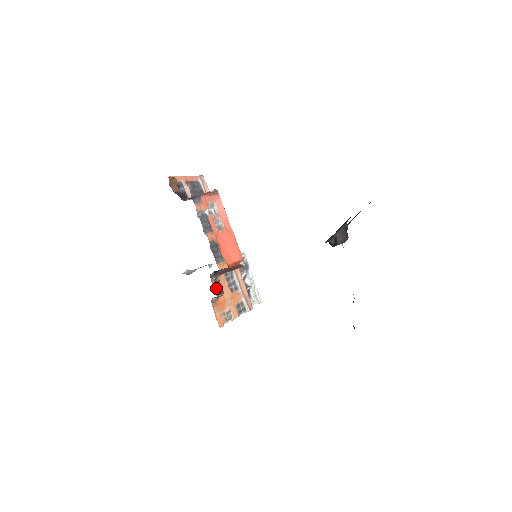
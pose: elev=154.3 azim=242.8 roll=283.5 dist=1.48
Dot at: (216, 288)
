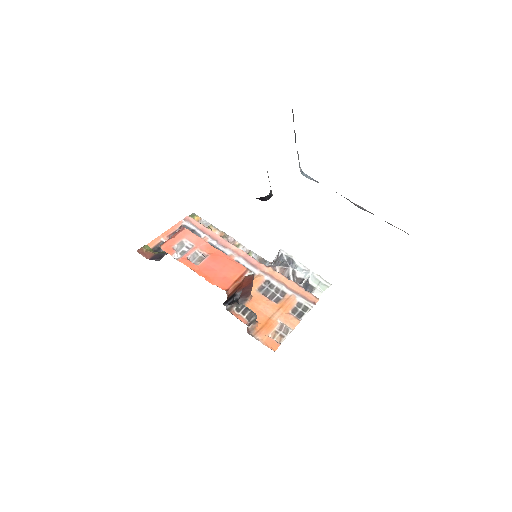
Dot at: (242, 316)
